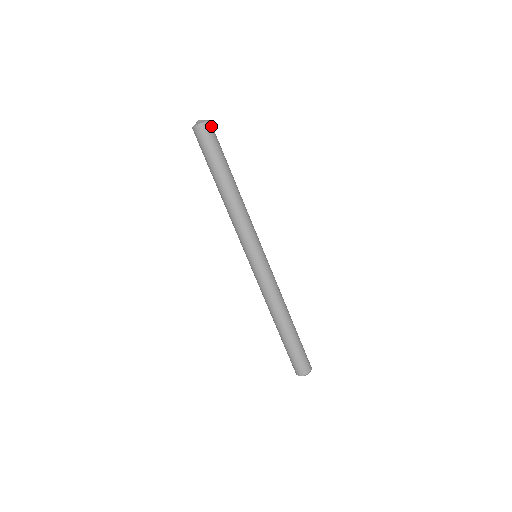
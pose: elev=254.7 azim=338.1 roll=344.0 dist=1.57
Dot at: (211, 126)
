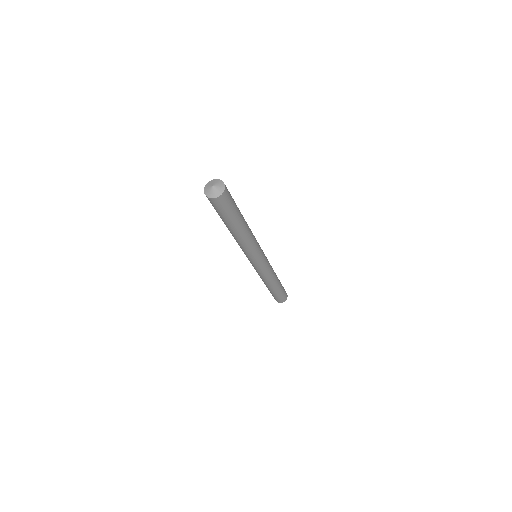
Dot at: (225, 196)
